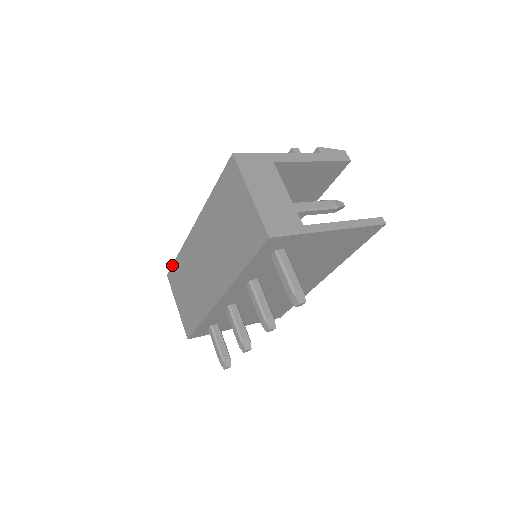
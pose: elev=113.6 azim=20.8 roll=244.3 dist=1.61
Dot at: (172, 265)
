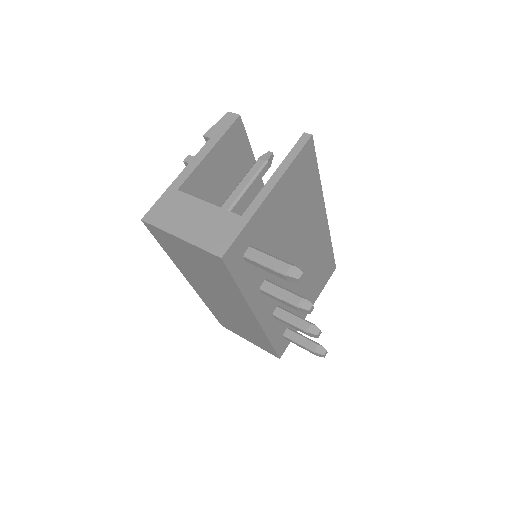
Dot at: occluded
